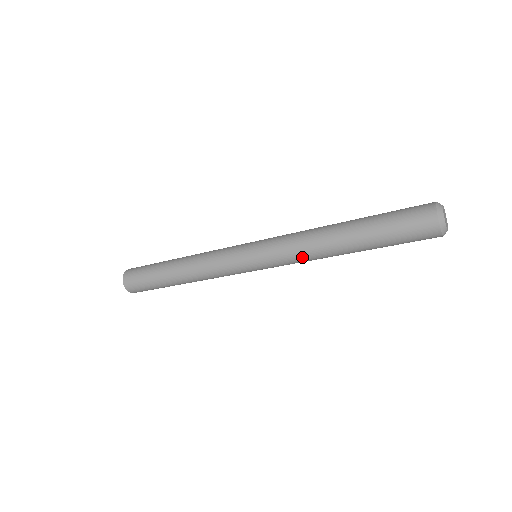
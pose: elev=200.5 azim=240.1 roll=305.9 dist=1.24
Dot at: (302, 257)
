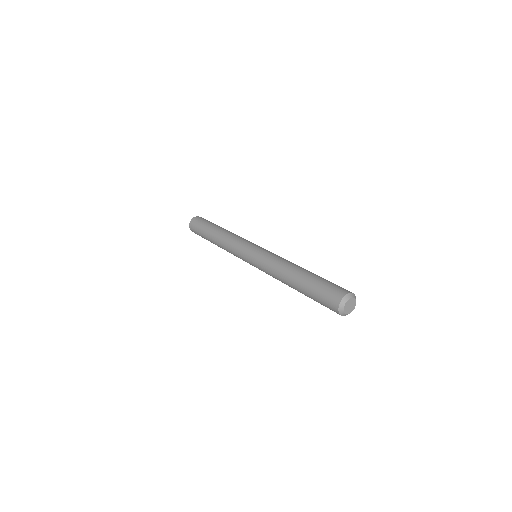
Dot at: occluded
